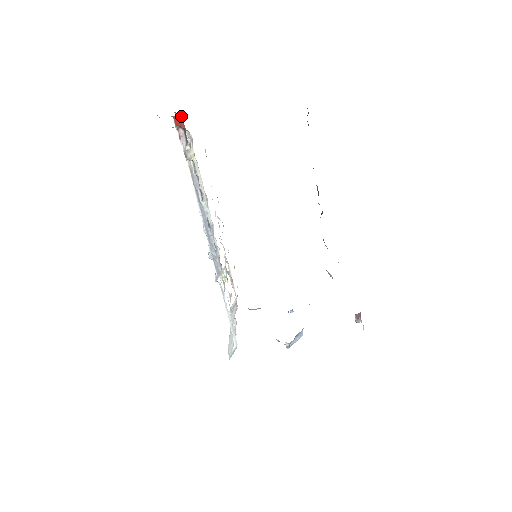
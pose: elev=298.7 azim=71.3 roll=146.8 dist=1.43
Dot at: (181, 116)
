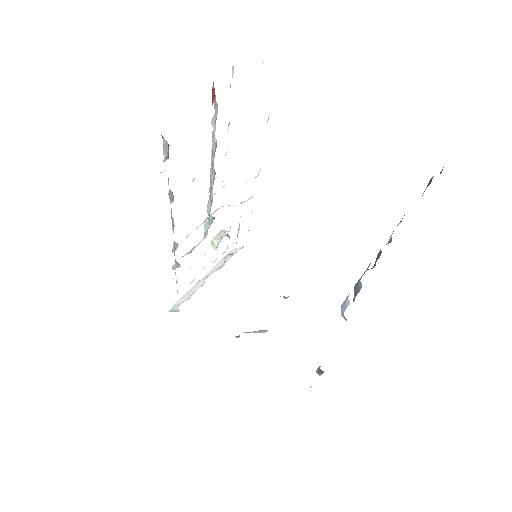
Dot at: (214, 91)
